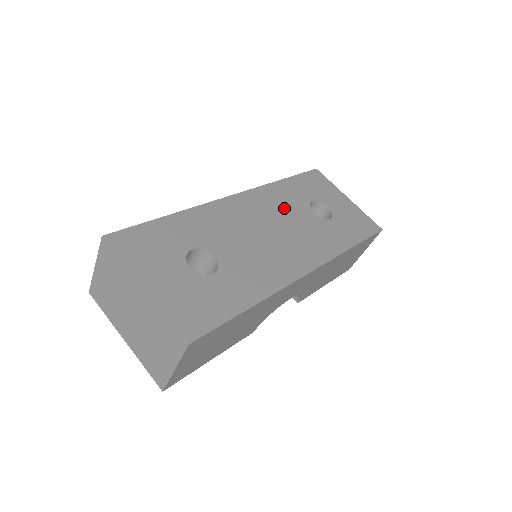
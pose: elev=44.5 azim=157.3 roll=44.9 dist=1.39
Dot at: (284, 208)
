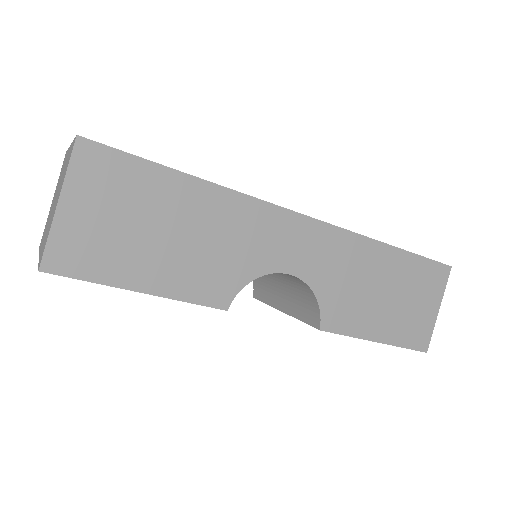
Dot at: occluded
